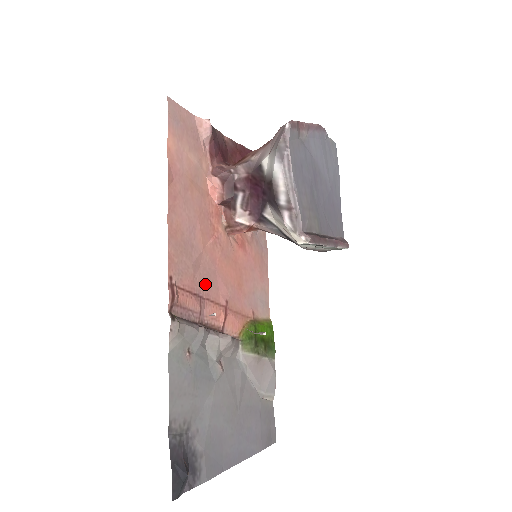
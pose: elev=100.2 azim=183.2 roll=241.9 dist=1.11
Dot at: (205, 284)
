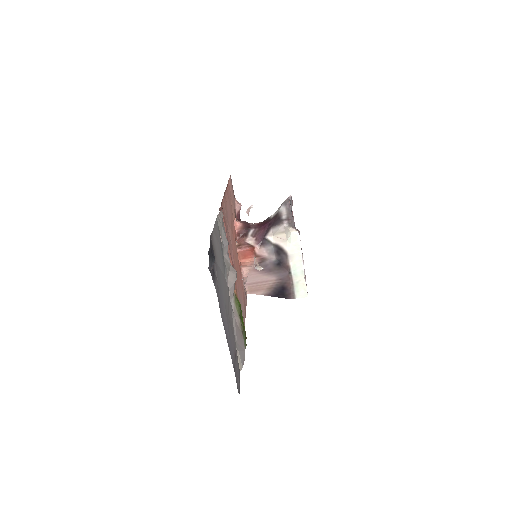
Dot at: (229, 239)
